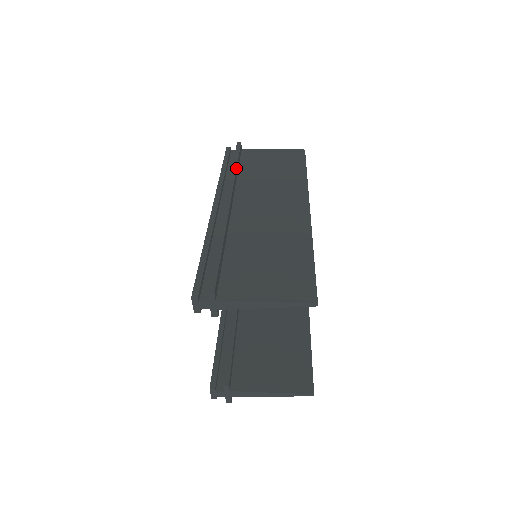
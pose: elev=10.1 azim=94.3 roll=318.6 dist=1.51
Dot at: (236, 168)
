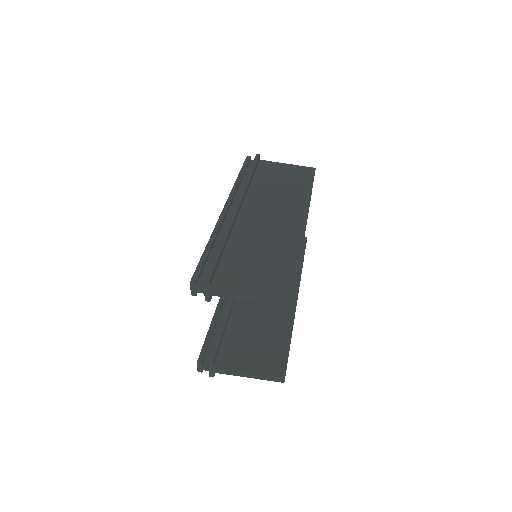
Dot at: (250, 177)
